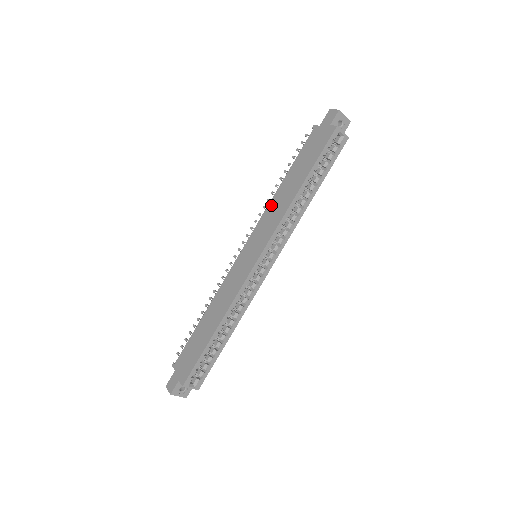
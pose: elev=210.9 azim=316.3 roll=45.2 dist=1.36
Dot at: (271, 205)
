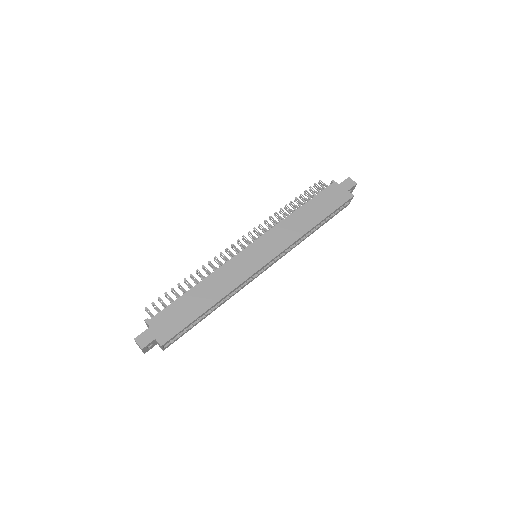
Dot at: (285, 223)
